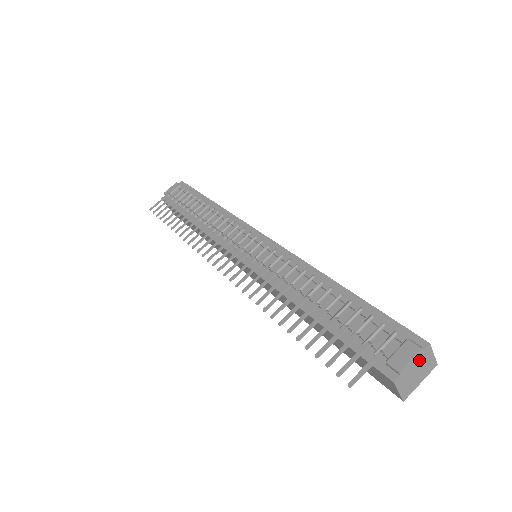
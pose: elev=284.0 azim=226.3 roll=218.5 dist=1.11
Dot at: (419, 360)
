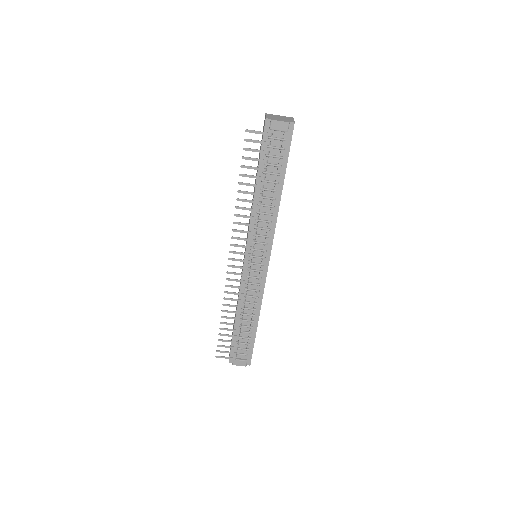
Dot at: occluded
